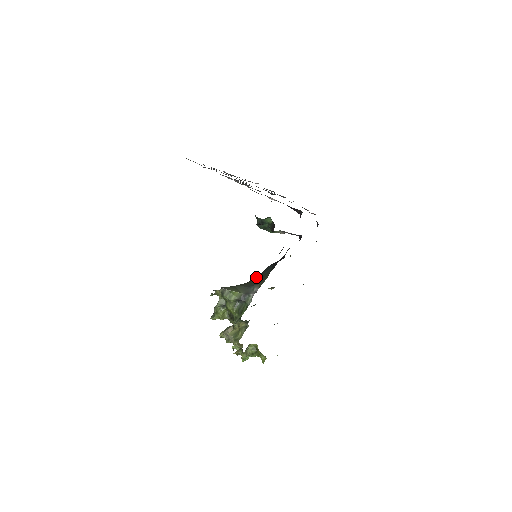
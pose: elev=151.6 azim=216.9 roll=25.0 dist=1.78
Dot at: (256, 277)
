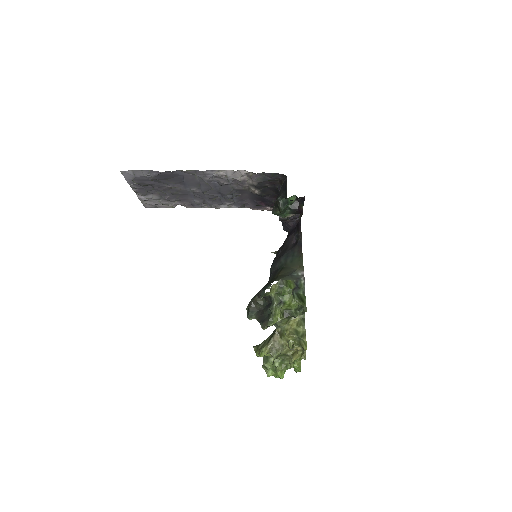
Dot at: (277, 271)
